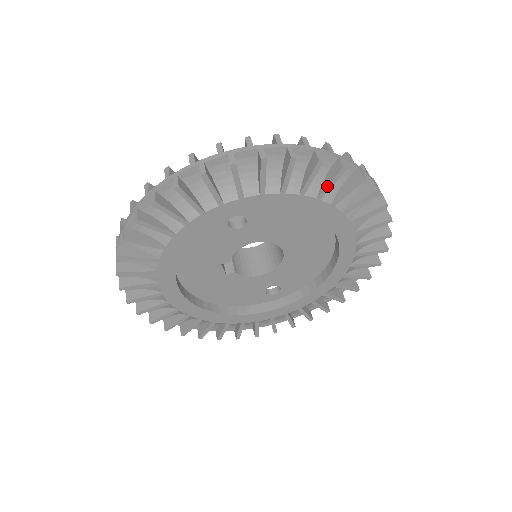
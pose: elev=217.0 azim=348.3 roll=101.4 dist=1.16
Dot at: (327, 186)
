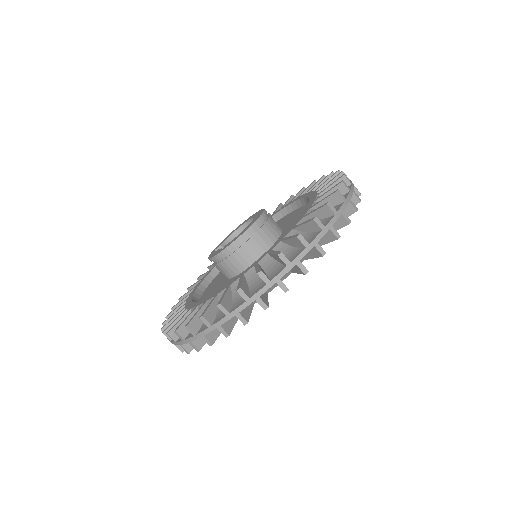
Dot at: occluded
